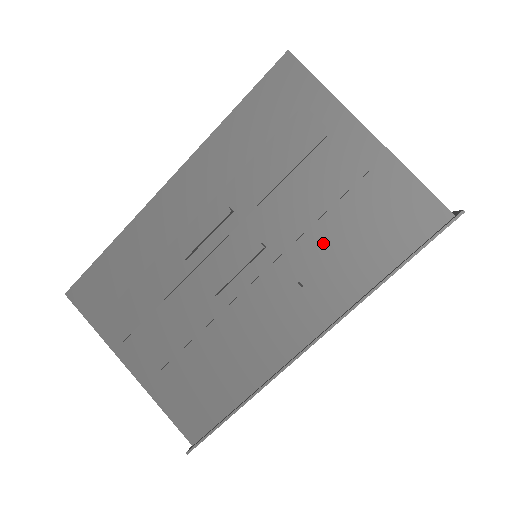
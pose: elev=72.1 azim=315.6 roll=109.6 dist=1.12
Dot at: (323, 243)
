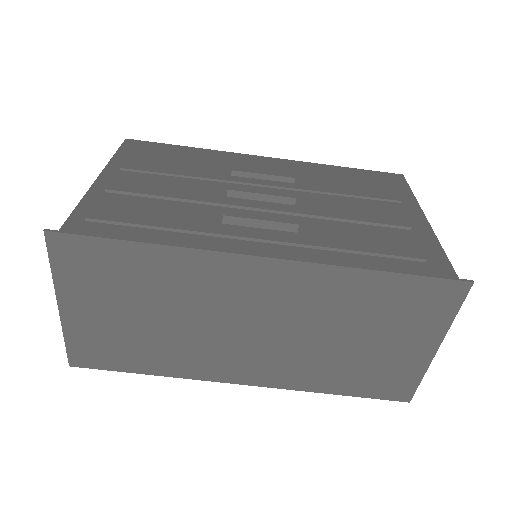
Dot at: (340, 228)
